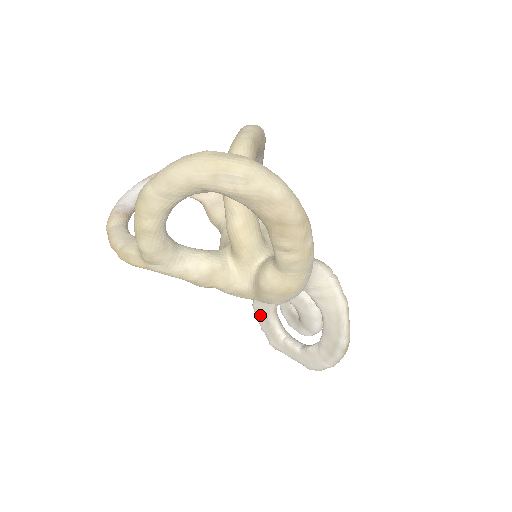
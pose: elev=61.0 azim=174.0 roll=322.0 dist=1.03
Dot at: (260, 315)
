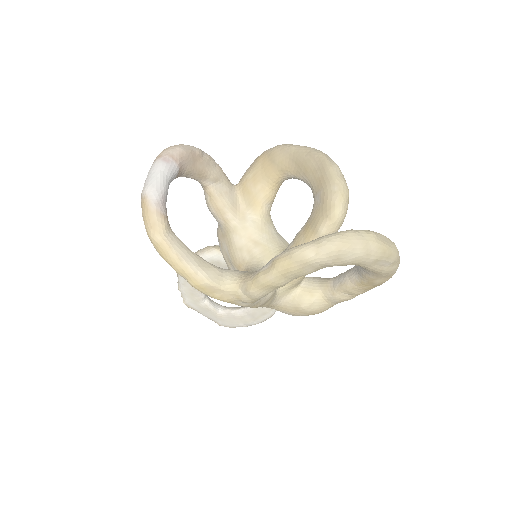
Dot at: occluded
